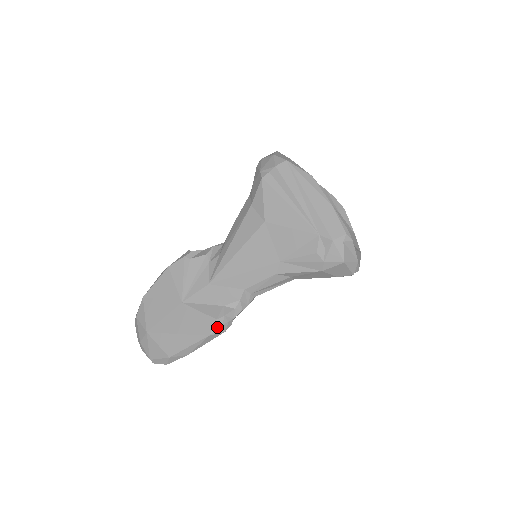
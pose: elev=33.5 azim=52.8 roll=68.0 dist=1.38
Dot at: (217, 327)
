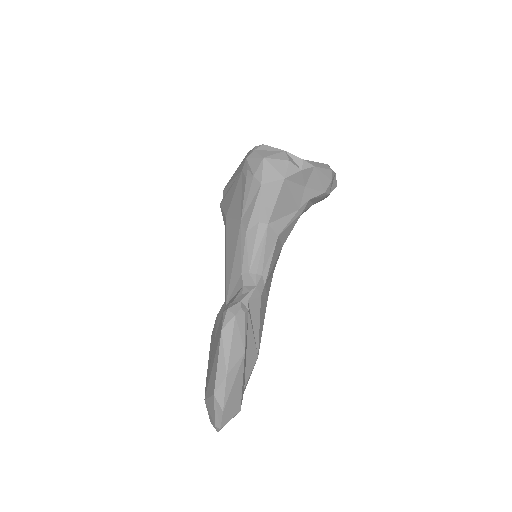
Dot at: (224, 316)
